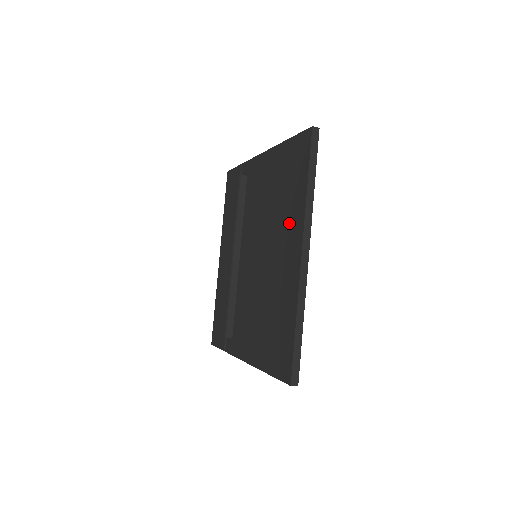
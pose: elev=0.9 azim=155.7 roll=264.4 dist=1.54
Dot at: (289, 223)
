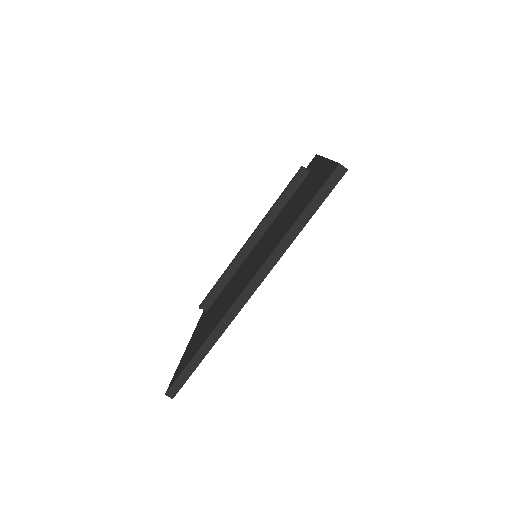
Dot at: (269, 249)
